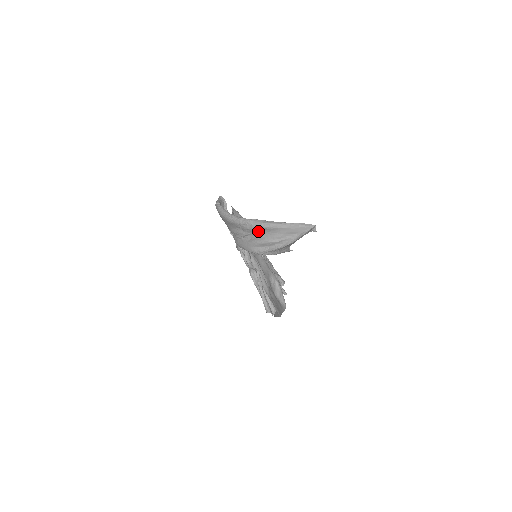
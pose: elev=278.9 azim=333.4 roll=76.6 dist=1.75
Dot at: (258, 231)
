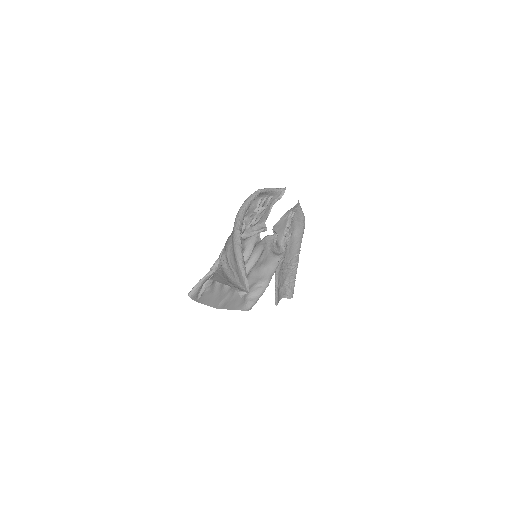
Dot at: occluded
